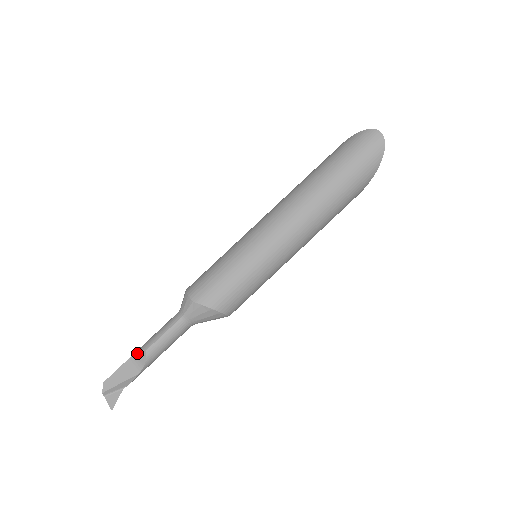
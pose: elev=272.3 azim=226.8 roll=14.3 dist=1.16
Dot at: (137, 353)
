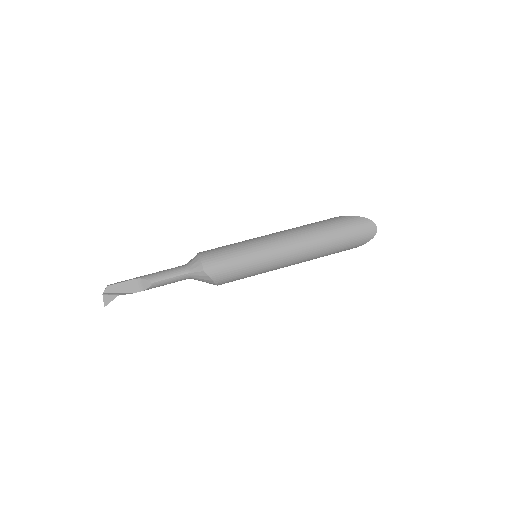
Dot at: (143, 280)
